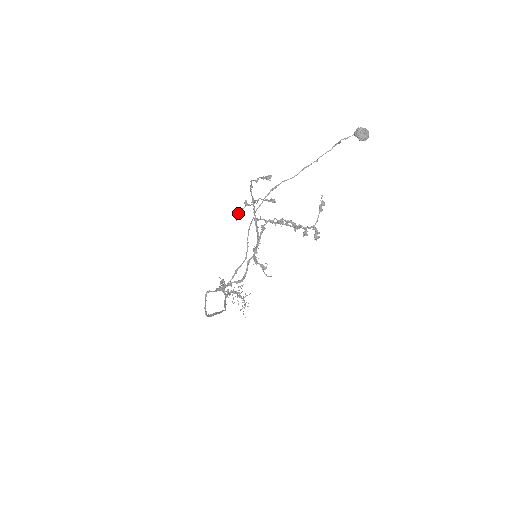
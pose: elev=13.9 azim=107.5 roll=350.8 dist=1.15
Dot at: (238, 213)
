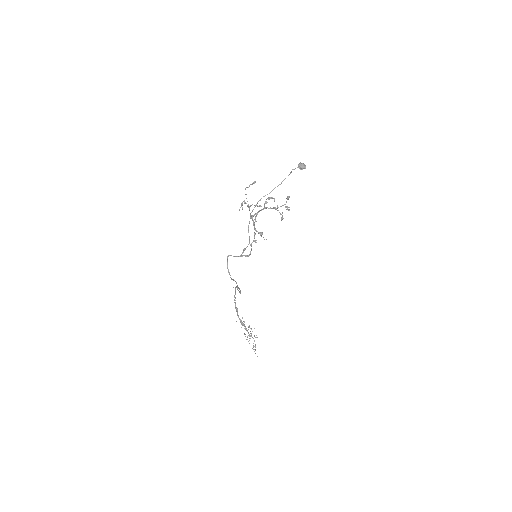
Dot at: occluded
